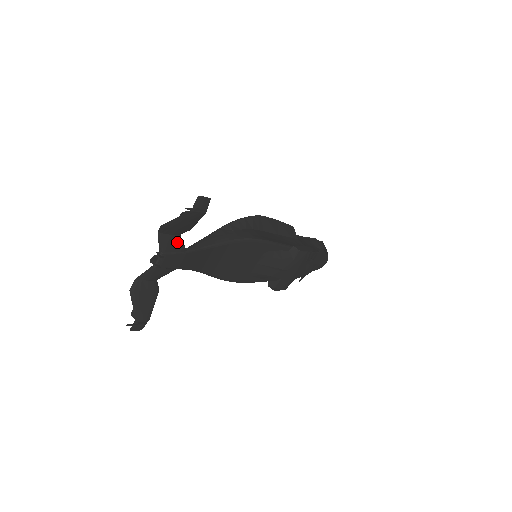
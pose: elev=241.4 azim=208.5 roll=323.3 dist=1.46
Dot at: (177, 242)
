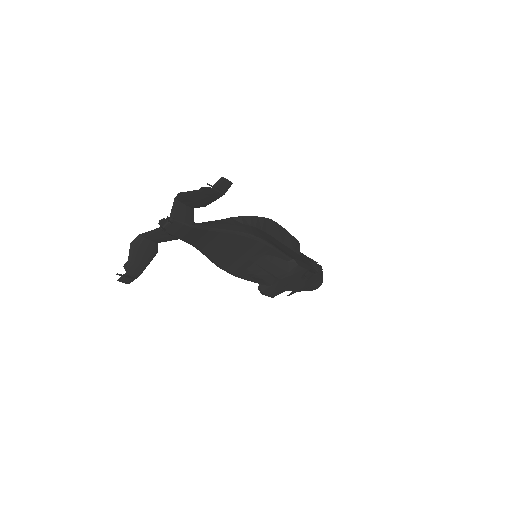
Dot at: (189, 214)
